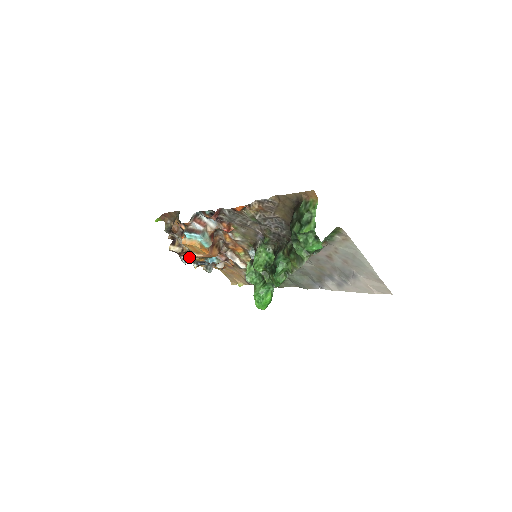
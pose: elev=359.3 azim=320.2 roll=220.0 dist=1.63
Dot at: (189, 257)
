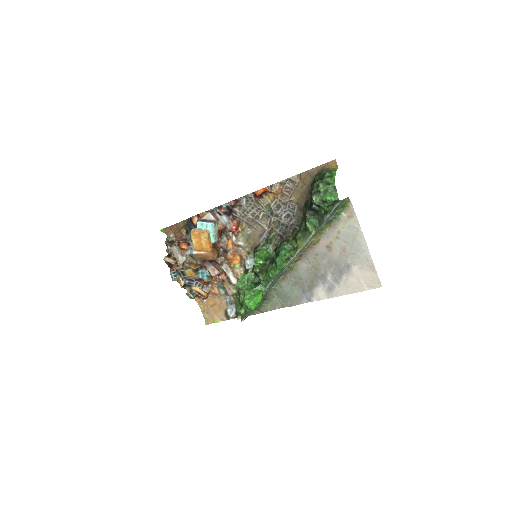
Dot at: (181, 269)
